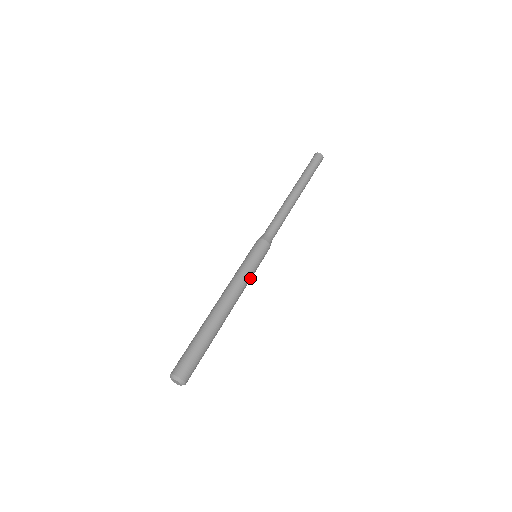
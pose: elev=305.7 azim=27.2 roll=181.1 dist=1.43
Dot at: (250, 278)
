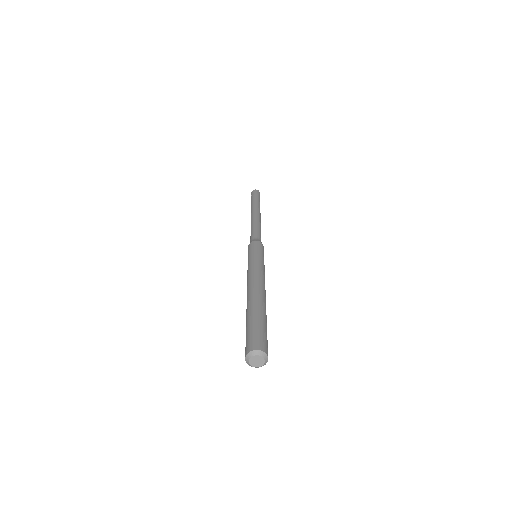
Dot at: (263, 267)
